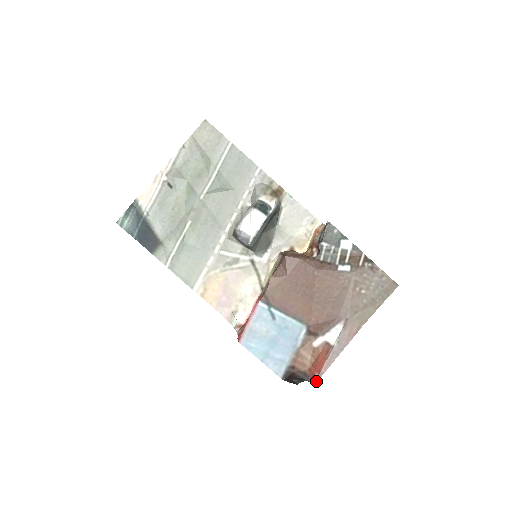
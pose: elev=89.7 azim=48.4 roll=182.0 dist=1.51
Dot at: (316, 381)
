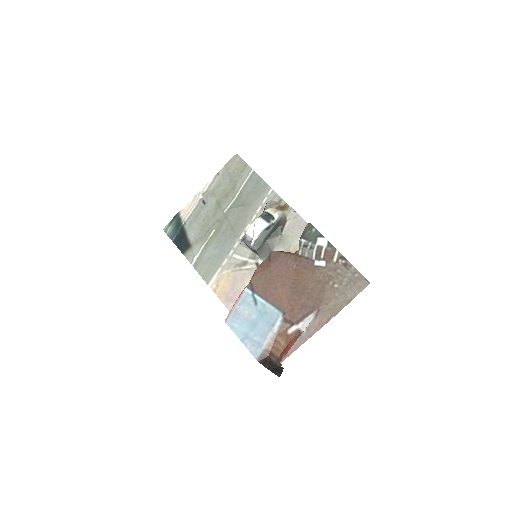
Dot at: (281, 361)
